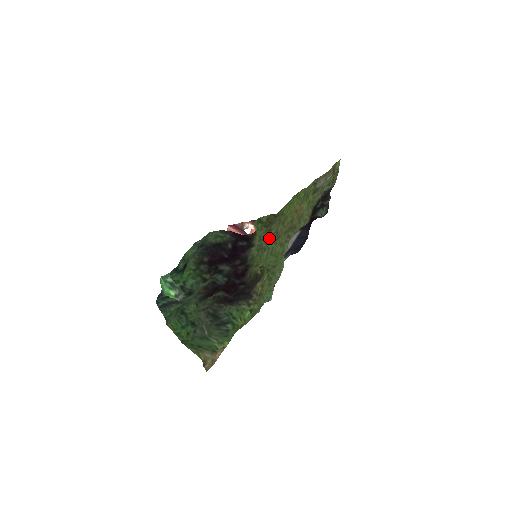
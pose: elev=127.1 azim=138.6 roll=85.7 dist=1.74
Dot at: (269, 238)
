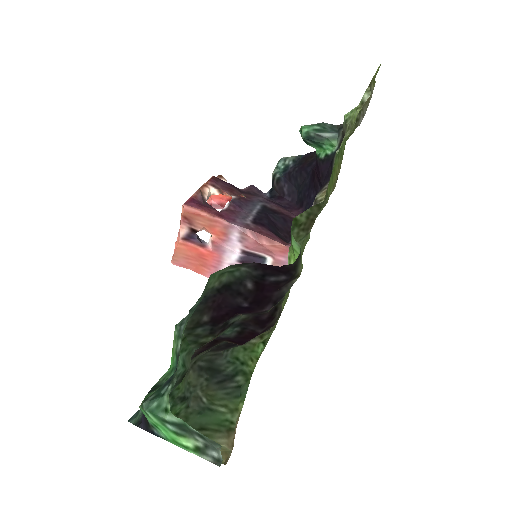
Dot at: occluded
